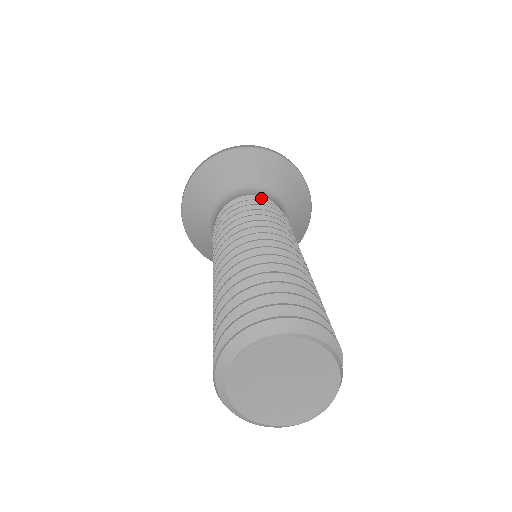
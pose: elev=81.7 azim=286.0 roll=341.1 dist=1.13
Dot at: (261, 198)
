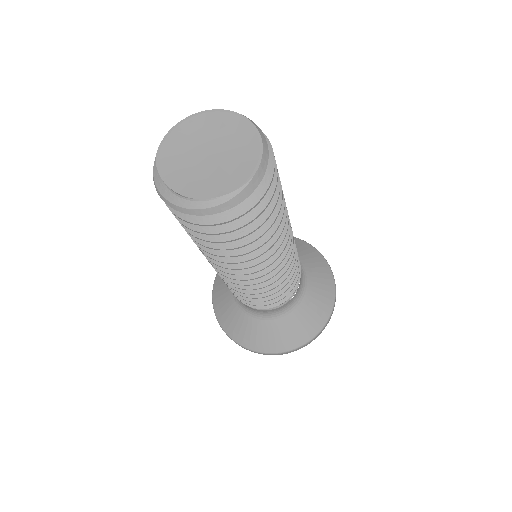
Dot at: occluded
